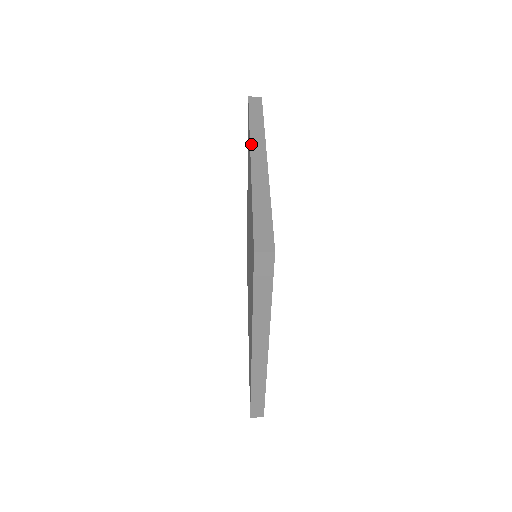
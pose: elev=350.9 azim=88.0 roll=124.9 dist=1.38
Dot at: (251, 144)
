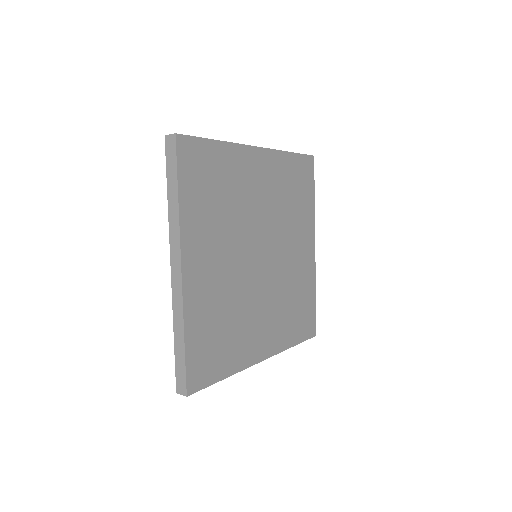
Dot at: occluded
